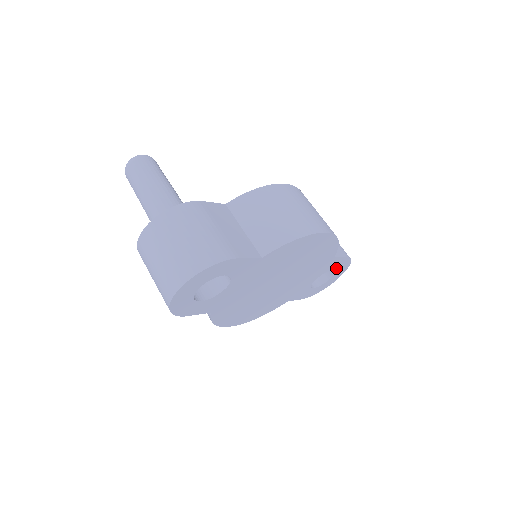
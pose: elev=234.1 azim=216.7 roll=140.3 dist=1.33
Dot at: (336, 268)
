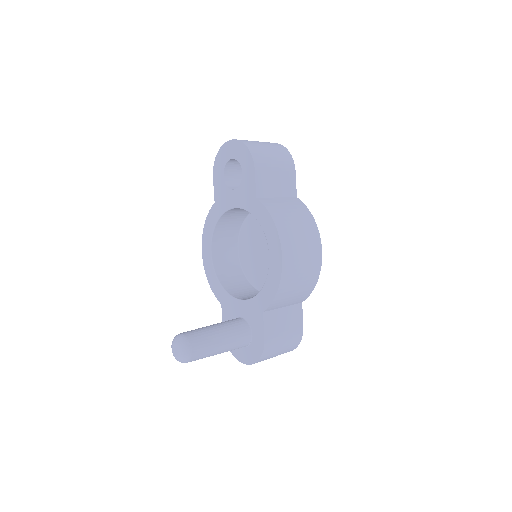
Dot at: occluded
